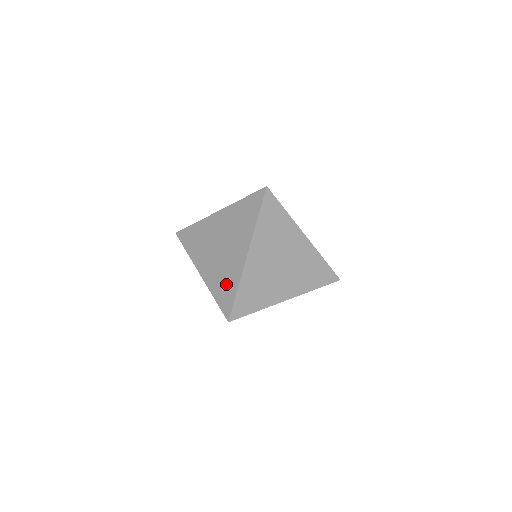
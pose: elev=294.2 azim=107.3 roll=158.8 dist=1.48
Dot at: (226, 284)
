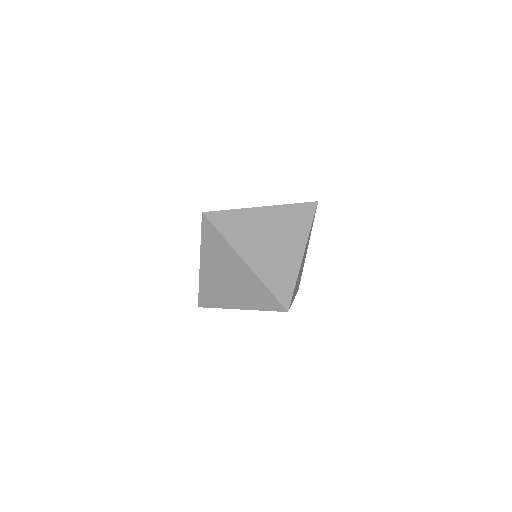
Dot at: (258, 294)
